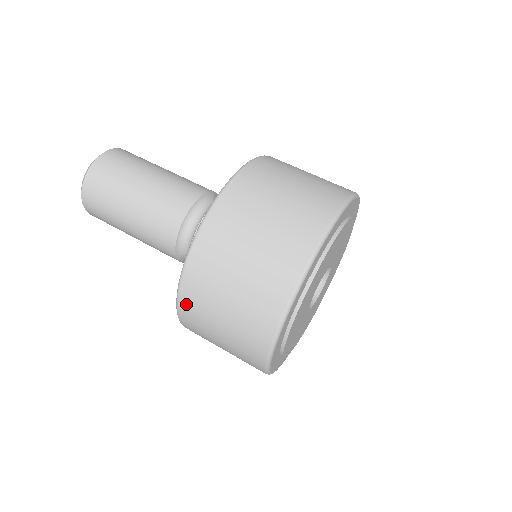
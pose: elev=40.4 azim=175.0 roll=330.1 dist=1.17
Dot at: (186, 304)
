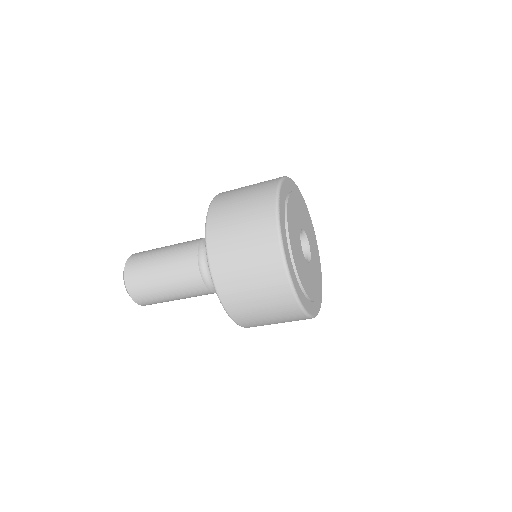
Dot at: (246, 325)
